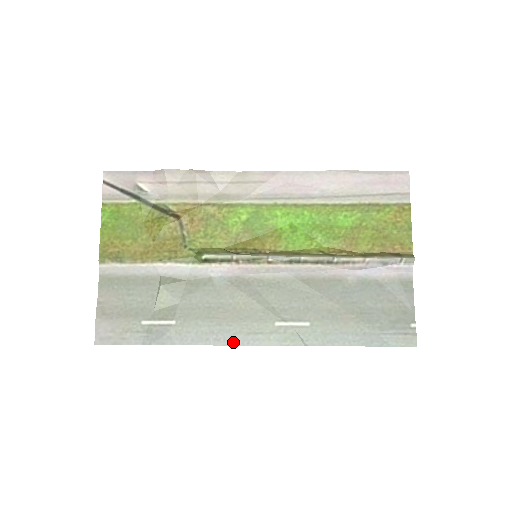
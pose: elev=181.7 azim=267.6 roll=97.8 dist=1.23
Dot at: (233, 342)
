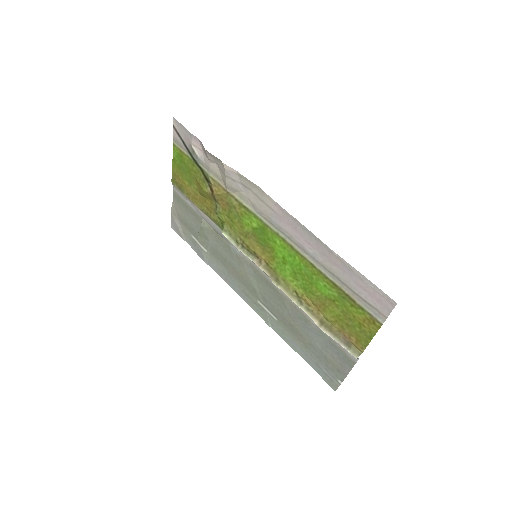
Dot at: (234, 288)
